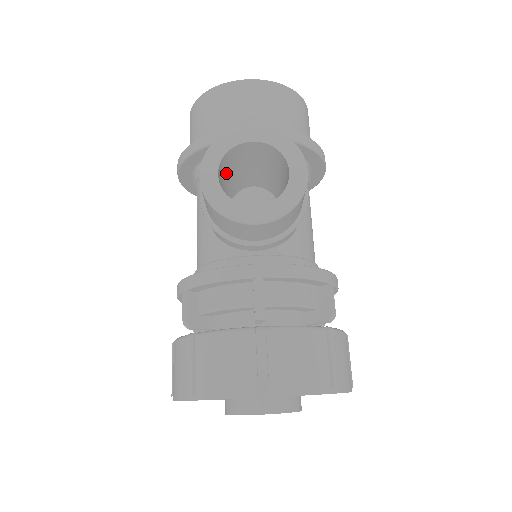
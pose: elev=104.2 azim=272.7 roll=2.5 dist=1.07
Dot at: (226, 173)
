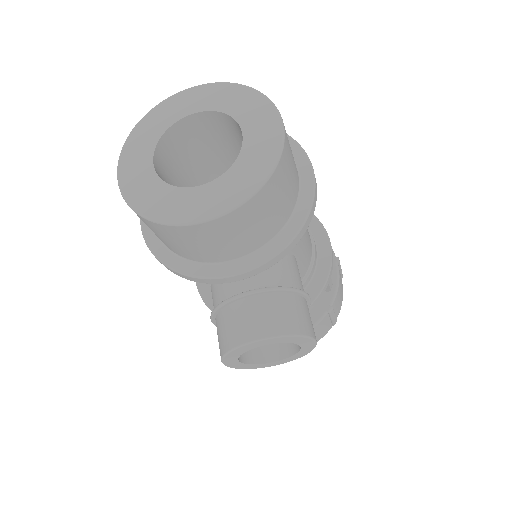
Dot at: occluded
